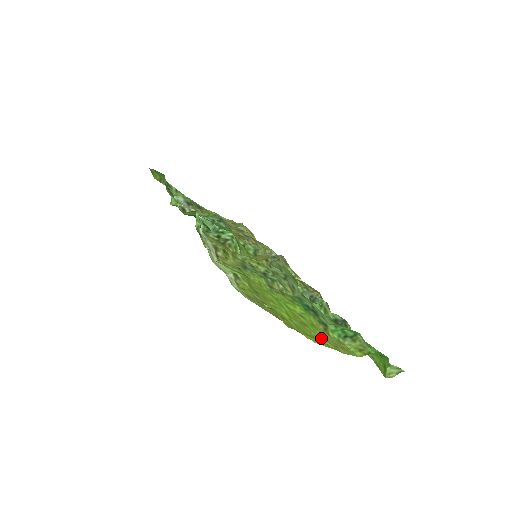
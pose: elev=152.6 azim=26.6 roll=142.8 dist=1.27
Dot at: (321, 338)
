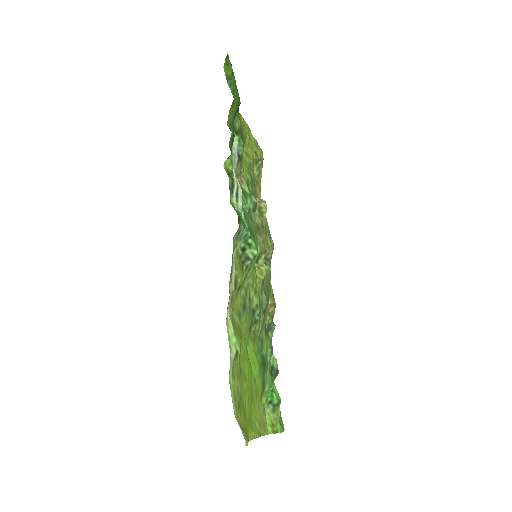
Dot at: (256, 416)
